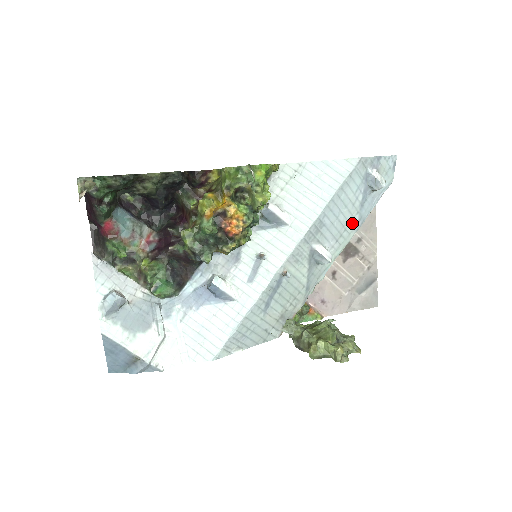
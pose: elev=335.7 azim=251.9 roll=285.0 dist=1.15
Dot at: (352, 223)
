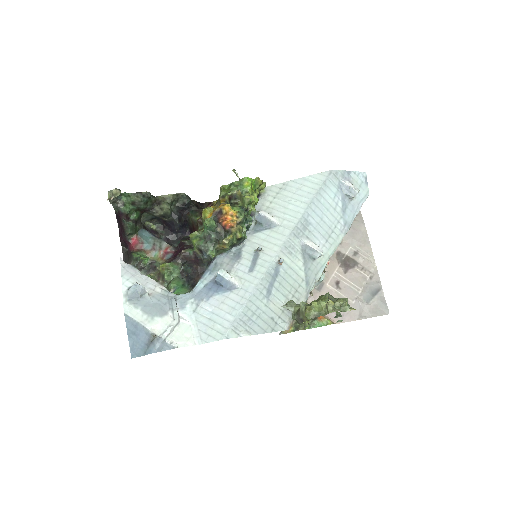
Dot at: (338, 226)
